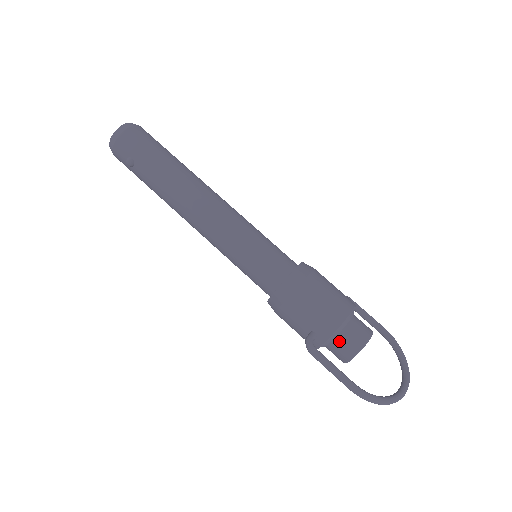
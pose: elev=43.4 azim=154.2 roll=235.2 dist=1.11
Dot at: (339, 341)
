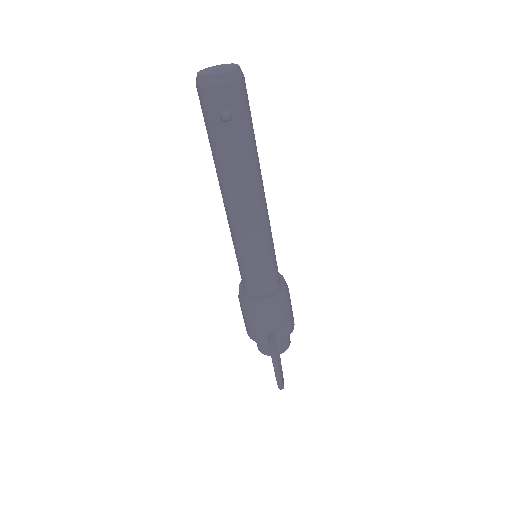
Dot at: (279, 342)
